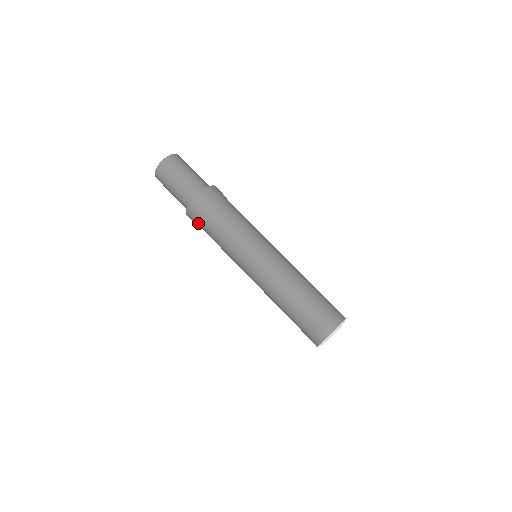
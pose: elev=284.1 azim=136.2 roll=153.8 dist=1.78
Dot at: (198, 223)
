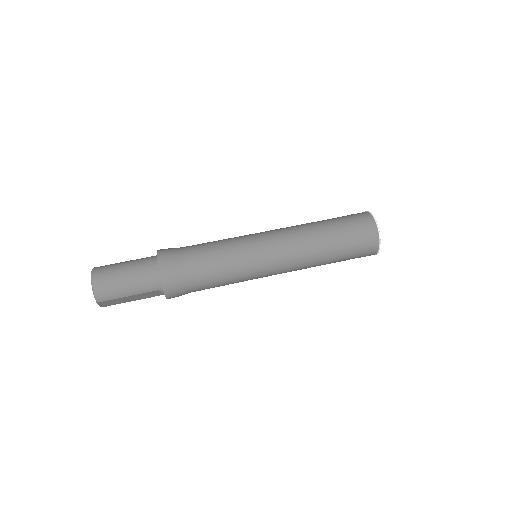
Dot at: (180, 267)
